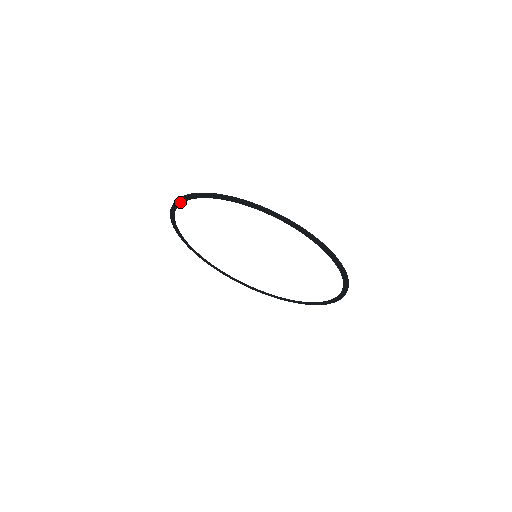
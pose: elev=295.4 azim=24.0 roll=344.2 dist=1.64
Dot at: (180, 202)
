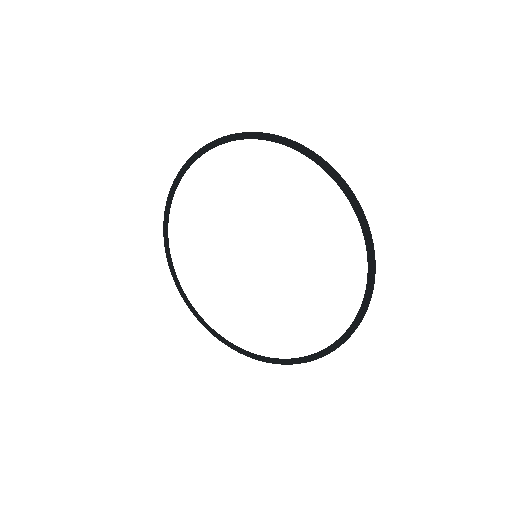
Dot at: (174, 189)
